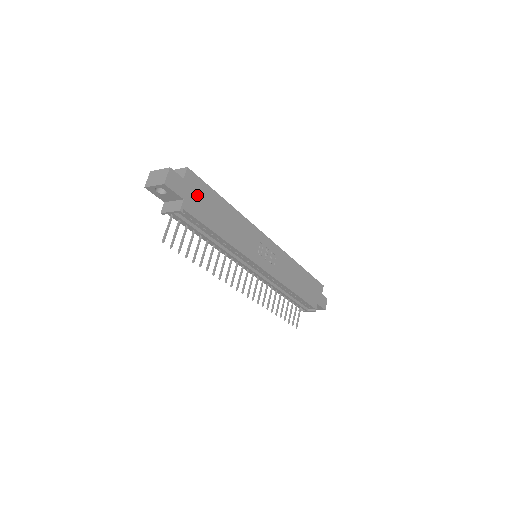
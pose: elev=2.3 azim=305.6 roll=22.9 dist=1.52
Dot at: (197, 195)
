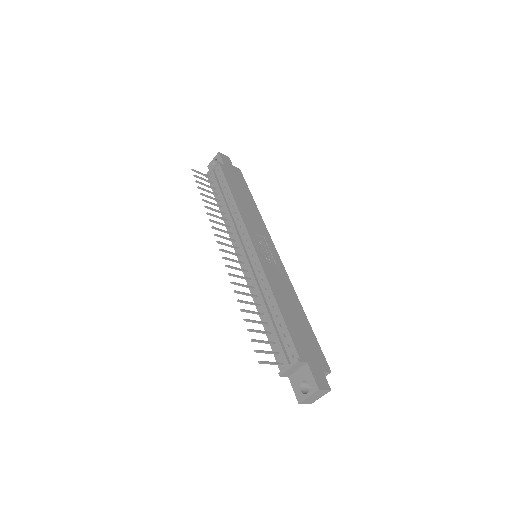
Dot at: (235, 175)
